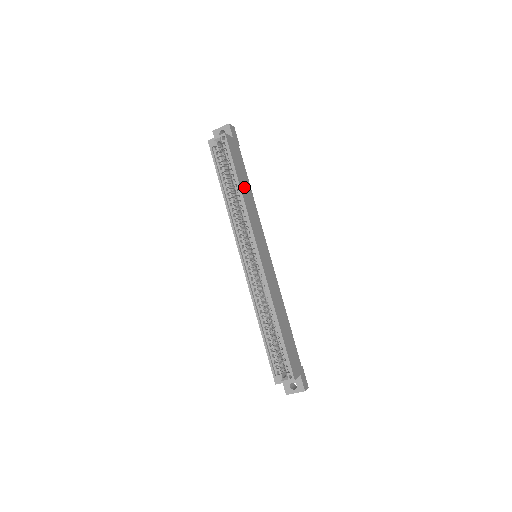
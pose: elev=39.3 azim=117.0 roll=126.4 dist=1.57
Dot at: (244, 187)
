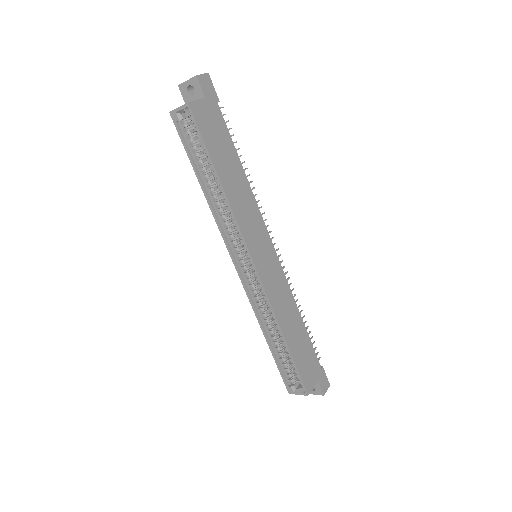
Dot at: (228, 174)
